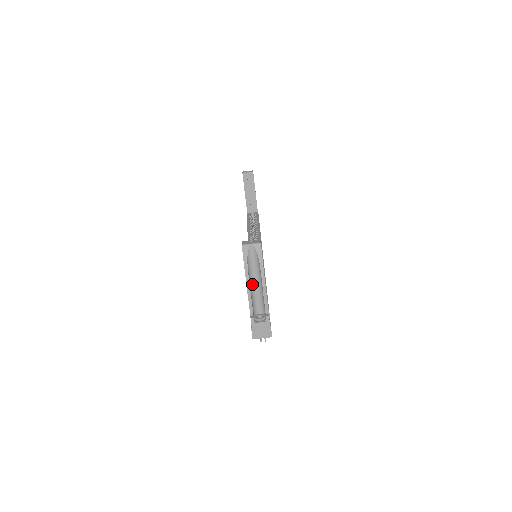
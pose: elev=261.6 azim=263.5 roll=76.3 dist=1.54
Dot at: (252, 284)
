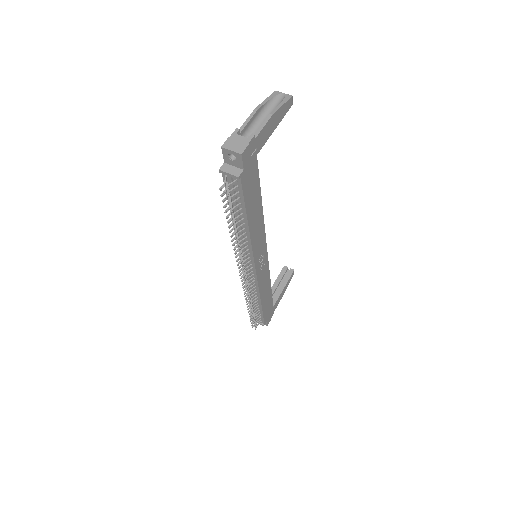
Dot at: (260, 119)
